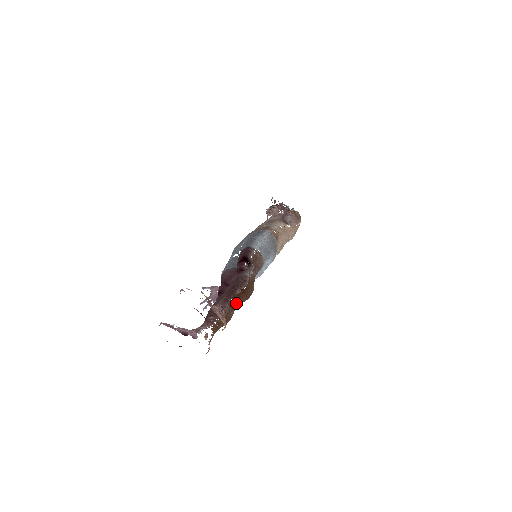
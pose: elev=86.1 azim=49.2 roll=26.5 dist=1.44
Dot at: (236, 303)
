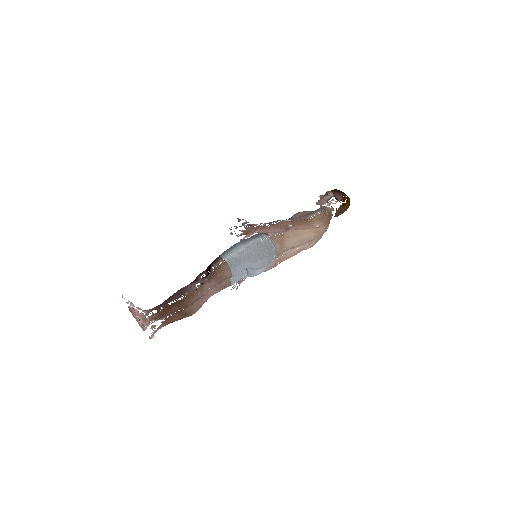
Dot at: (166, 311)
